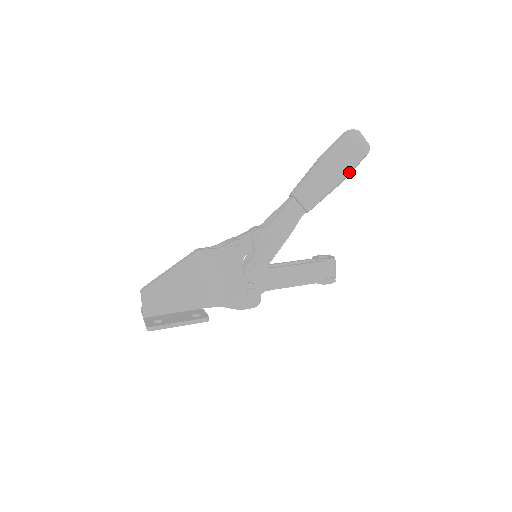
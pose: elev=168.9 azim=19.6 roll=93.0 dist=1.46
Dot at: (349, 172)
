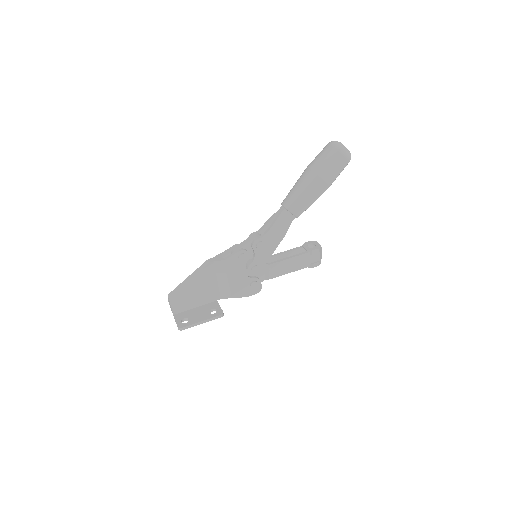
Dot at: (332, 182)
